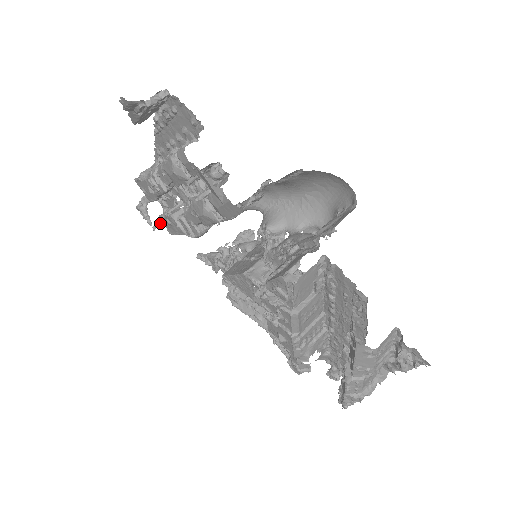
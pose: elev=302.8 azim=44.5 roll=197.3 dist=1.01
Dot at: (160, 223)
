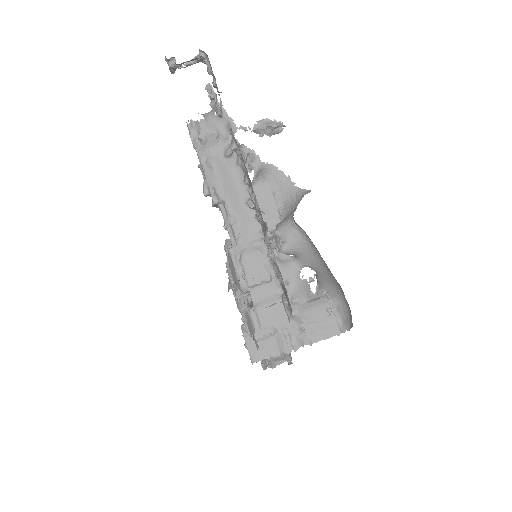
Dot at: occluded
